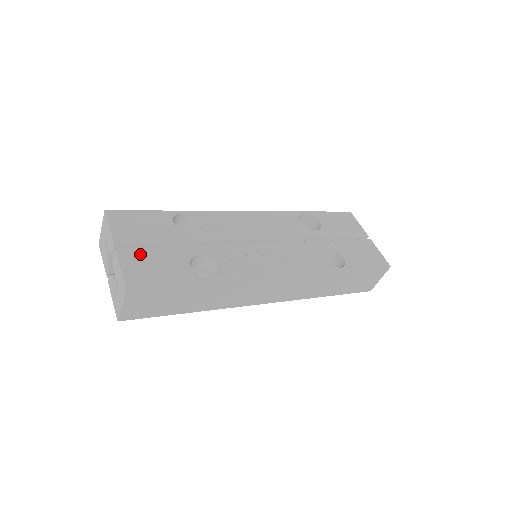
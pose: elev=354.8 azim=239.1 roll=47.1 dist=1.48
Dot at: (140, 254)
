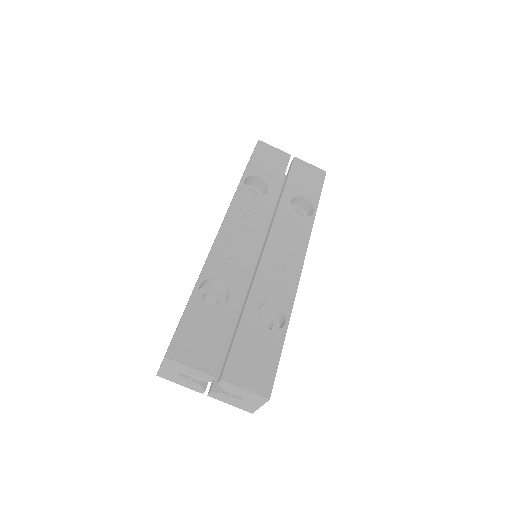
Dot at: (236, 362)
